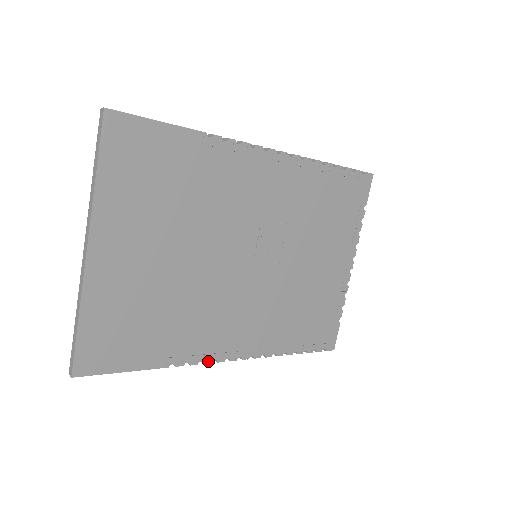
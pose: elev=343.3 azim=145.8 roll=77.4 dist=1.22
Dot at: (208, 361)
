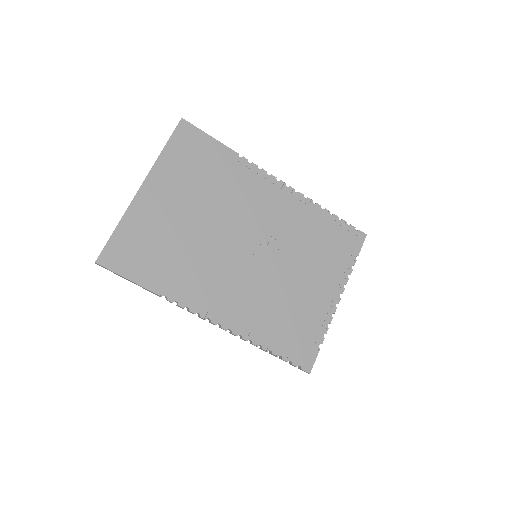
Dot at: (193, 311)
